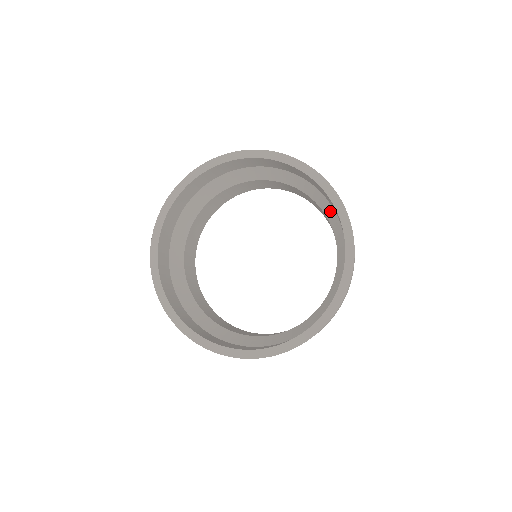
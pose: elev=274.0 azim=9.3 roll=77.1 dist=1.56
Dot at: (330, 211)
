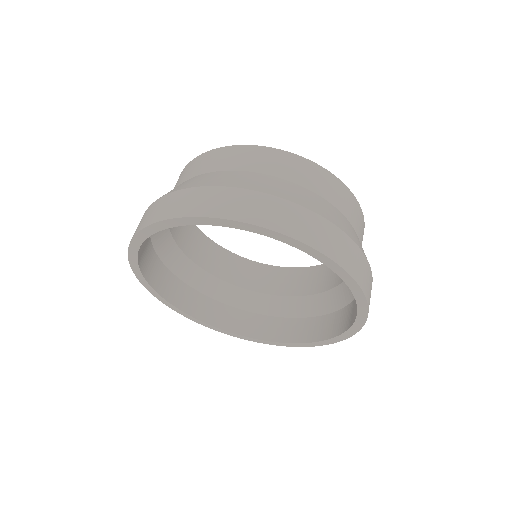
Dot at: occluded
